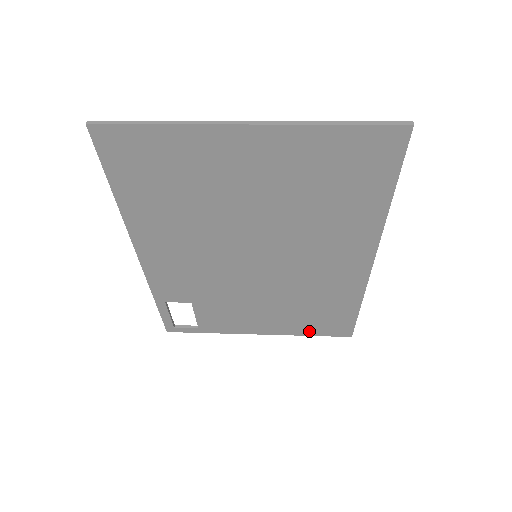
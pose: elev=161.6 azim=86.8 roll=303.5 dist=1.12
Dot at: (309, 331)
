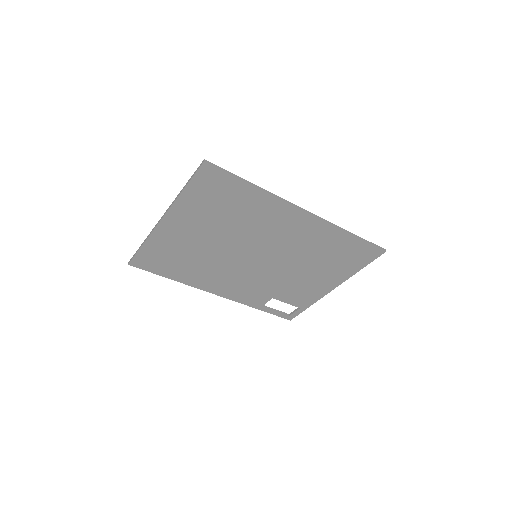
Dot at: (355, 267)
